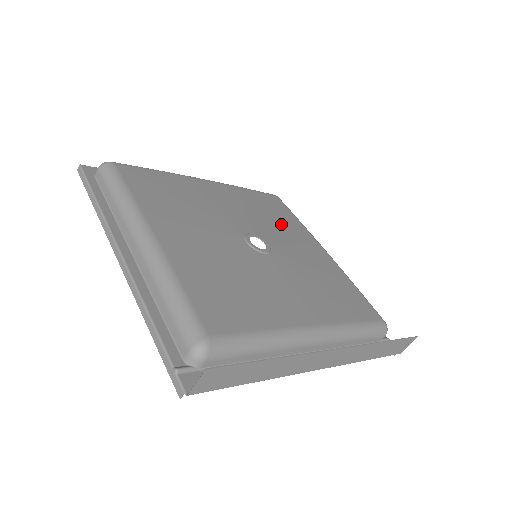
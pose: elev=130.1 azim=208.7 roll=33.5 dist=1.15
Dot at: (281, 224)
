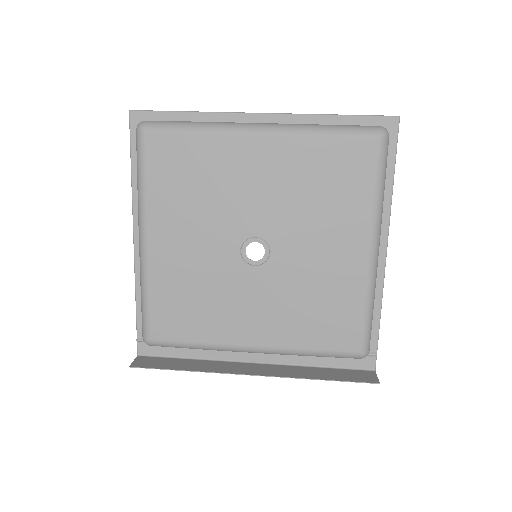
Dot at: (326, 210)
